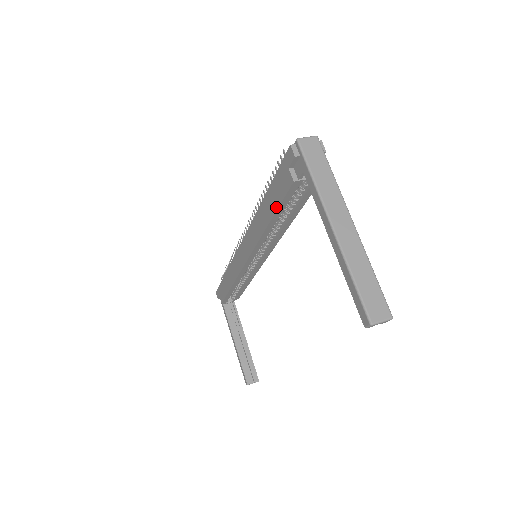
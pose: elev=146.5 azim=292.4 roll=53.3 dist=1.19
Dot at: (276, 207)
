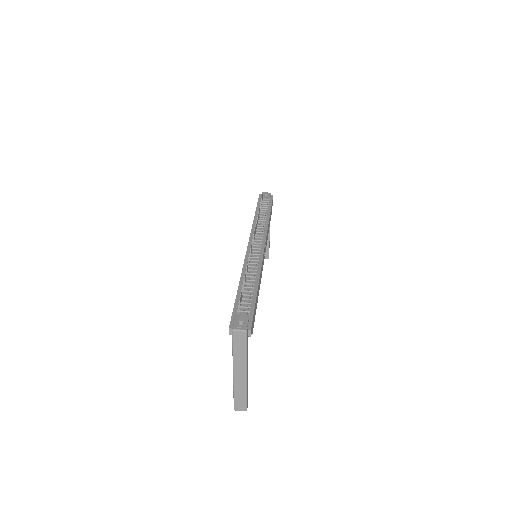
Dot at: occluded
